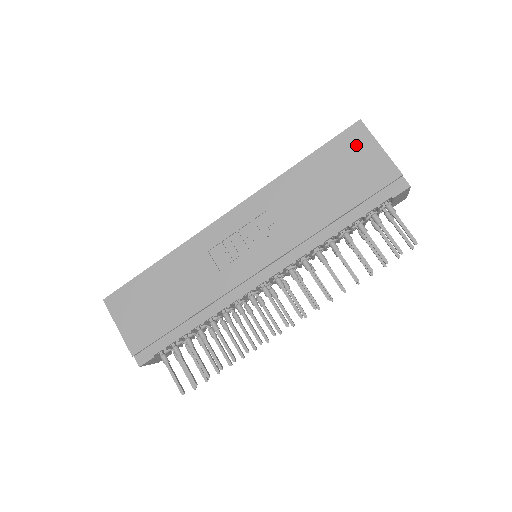
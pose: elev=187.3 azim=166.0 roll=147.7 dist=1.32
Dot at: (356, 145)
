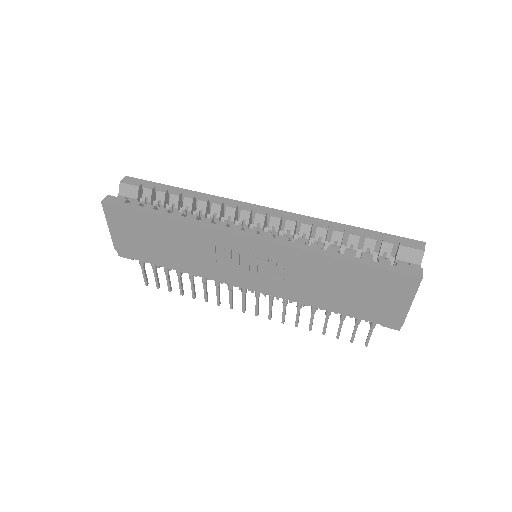
Dot at: (396, 288)
